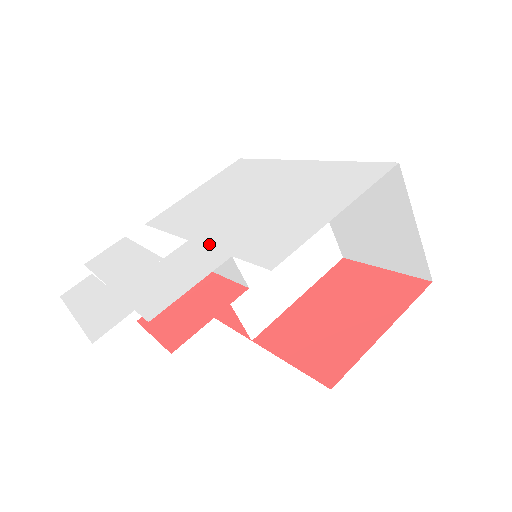
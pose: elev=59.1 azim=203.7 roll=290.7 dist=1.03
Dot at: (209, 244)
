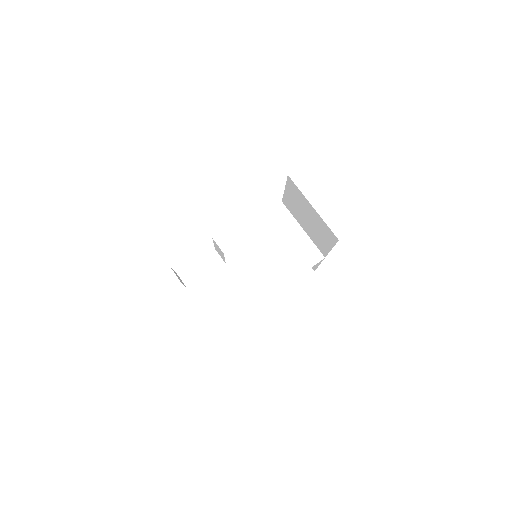
Dot at: occluded
